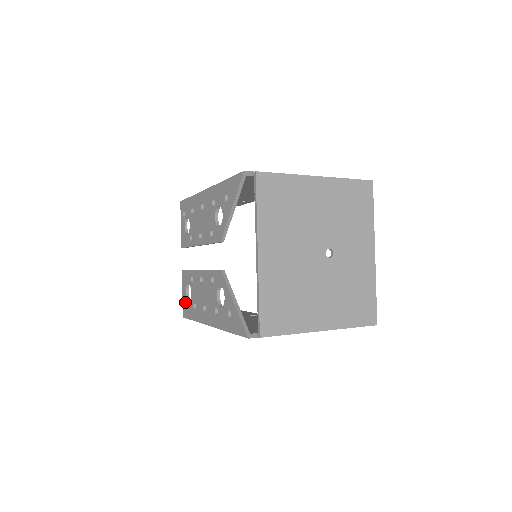
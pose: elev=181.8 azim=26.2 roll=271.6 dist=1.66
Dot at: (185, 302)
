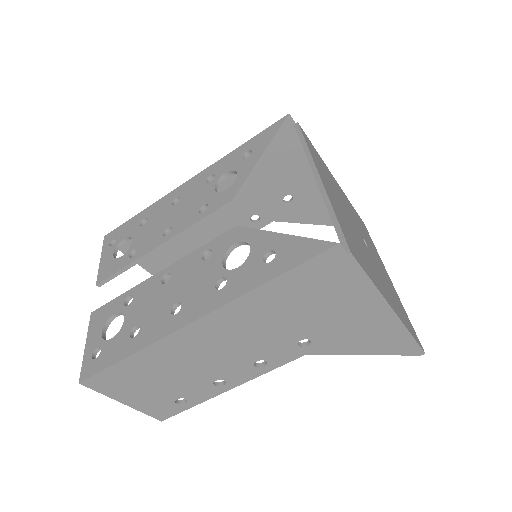
Dot at: (93, 353)
